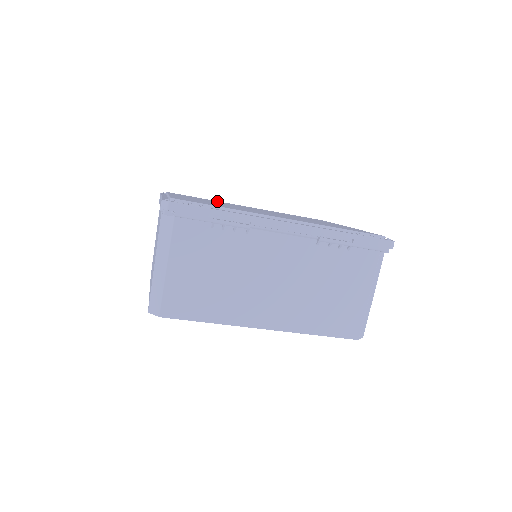
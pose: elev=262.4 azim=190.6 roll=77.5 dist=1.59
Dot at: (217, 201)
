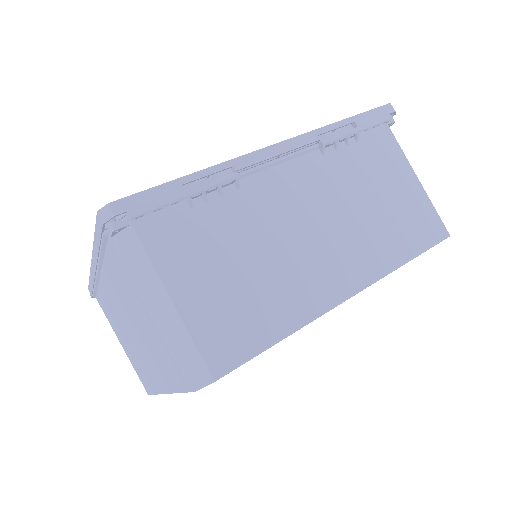
Dot at: occluded
